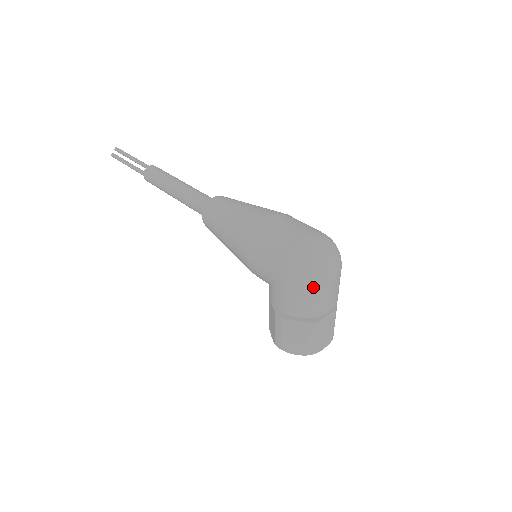
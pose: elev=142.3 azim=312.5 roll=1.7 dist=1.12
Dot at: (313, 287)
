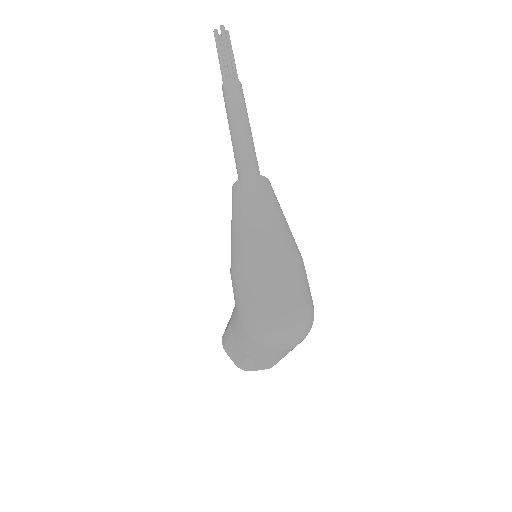
Dot at: (260, 345)
